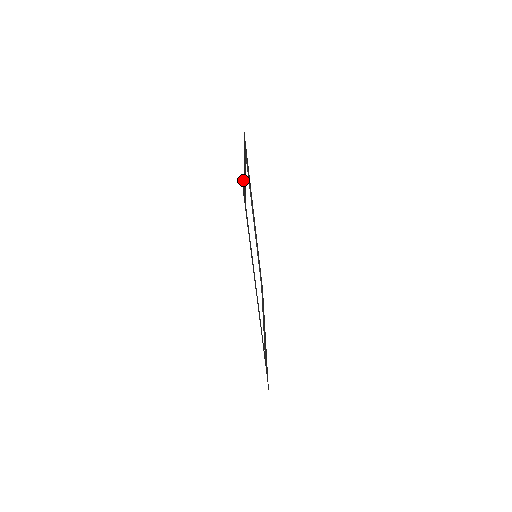
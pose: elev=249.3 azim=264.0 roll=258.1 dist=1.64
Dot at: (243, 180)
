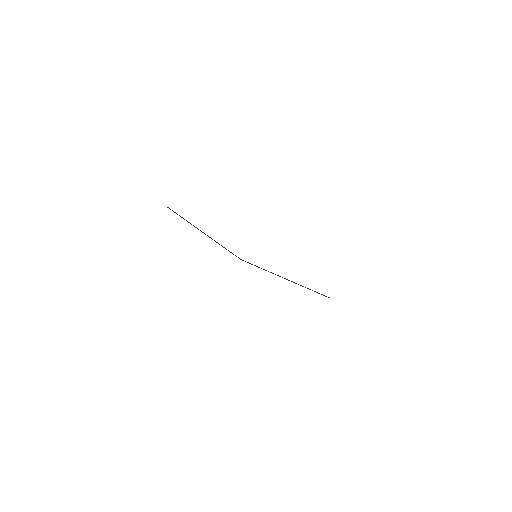
Dot at: occluded
